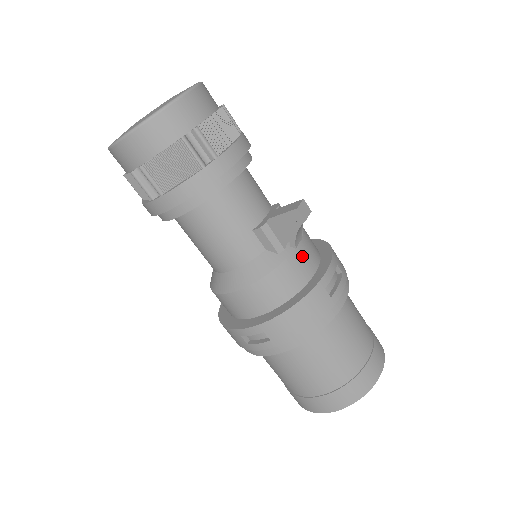
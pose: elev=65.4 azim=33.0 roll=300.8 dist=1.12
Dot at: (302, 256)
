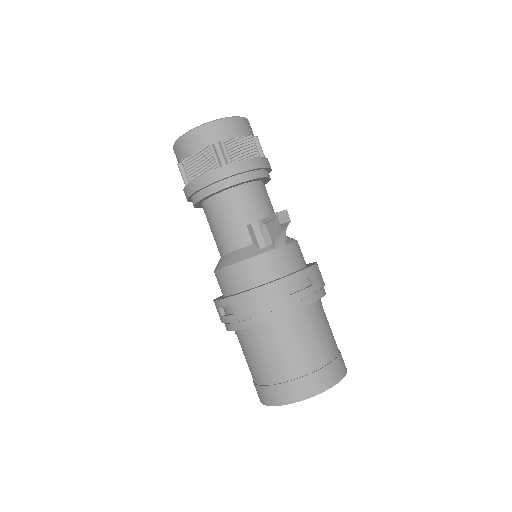
Dot at: (279, 257)
